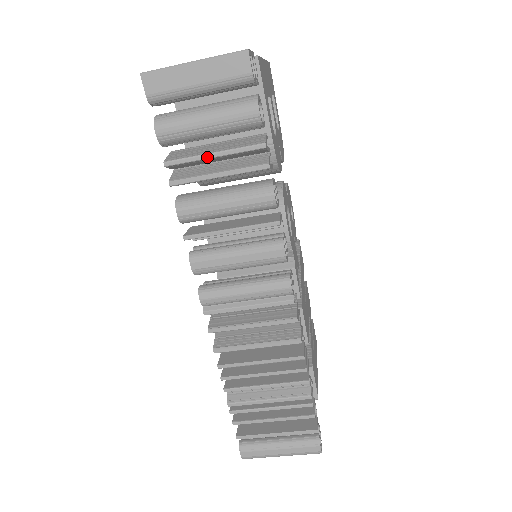
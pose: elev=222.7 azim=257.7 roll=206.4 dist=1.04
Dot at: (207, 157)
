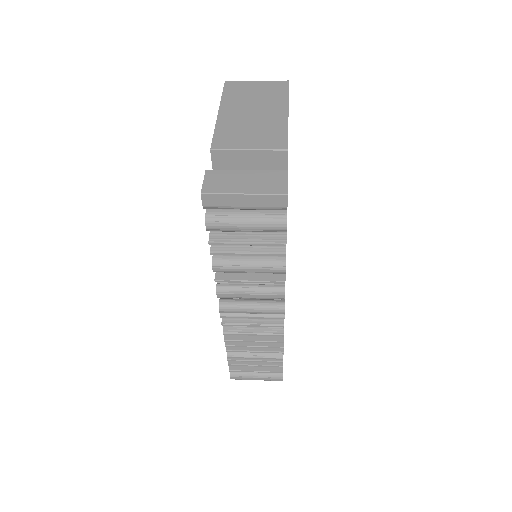
Dot at: occluded
